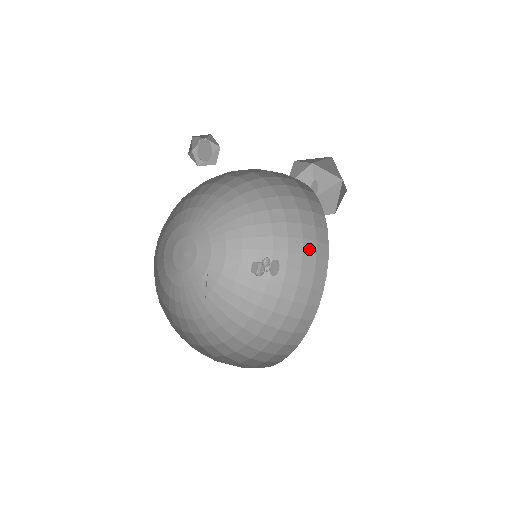
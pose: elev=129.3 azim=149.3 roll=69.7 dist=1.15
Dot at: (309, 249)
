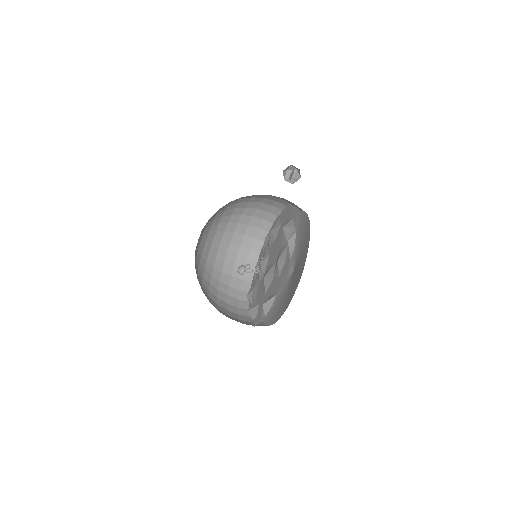
Dot at: (248, 277)
